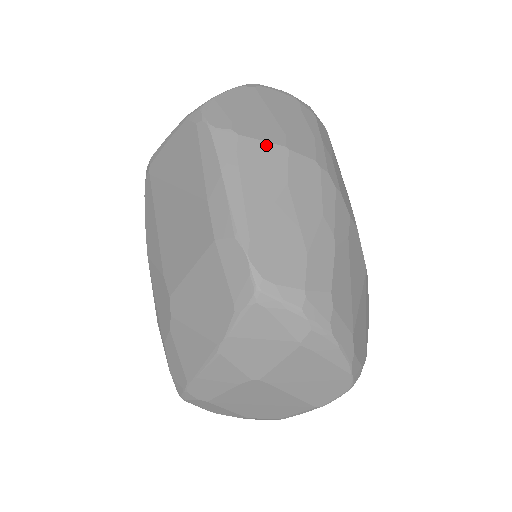
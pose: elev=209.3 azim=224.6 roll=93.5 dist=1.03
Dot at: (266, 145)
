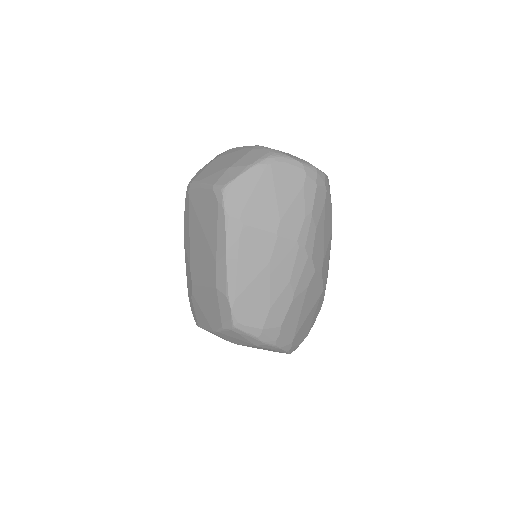
Dot at: (262, 233)
